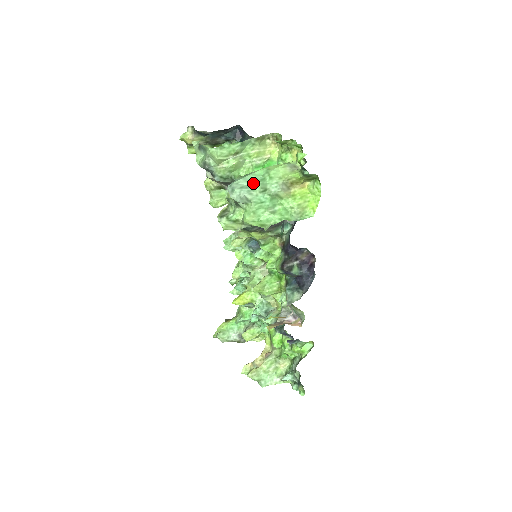
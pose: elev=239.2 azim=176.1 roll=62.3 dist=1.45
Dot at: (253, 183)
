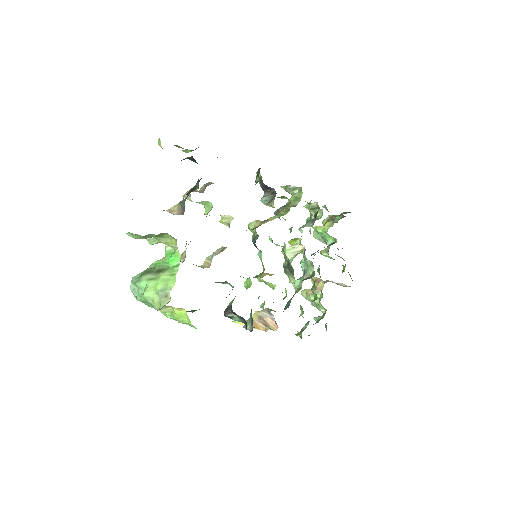
Dot at: (138, 293)
